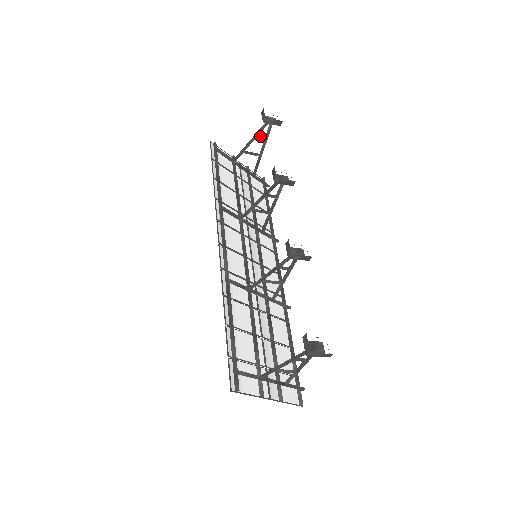
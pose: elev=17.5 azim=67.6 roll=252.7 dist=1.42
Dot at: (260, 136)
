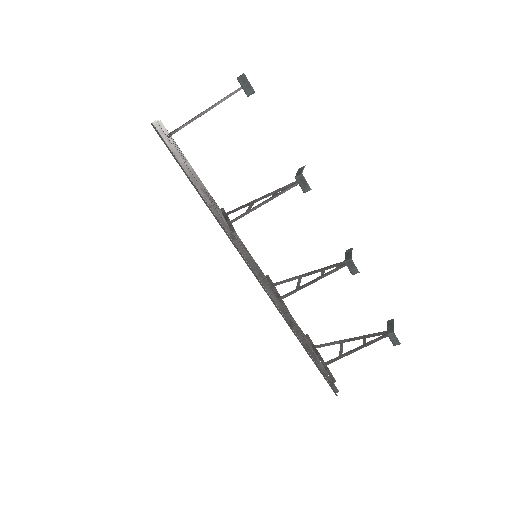
Dot at: (219, 102)
